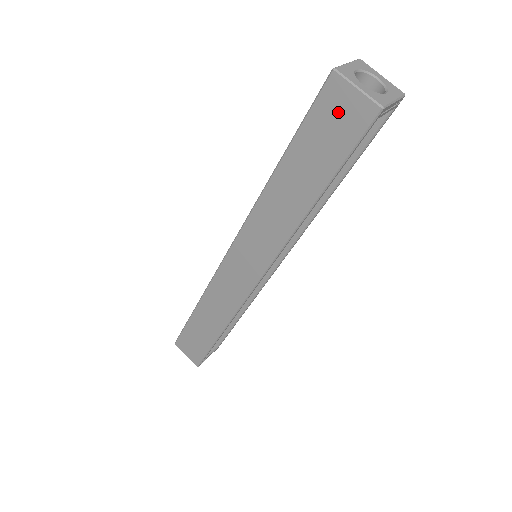
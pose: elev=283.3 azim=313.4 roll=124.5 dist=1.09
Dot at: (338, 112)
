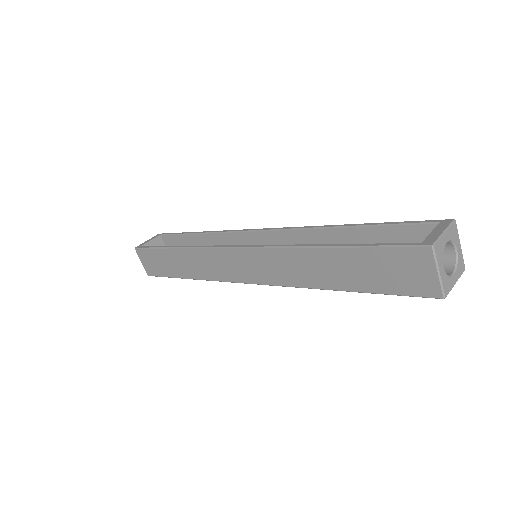
Dot at: (409, 270)
